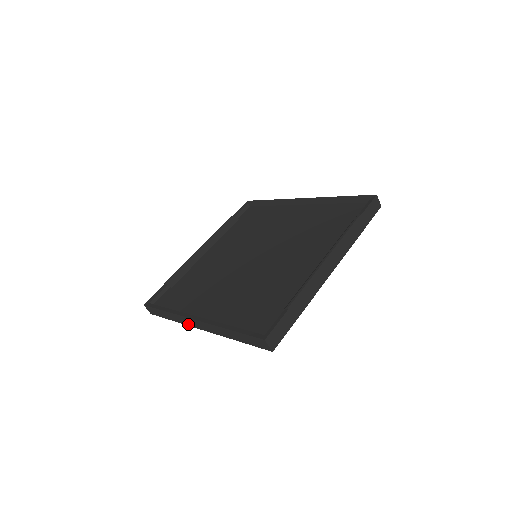
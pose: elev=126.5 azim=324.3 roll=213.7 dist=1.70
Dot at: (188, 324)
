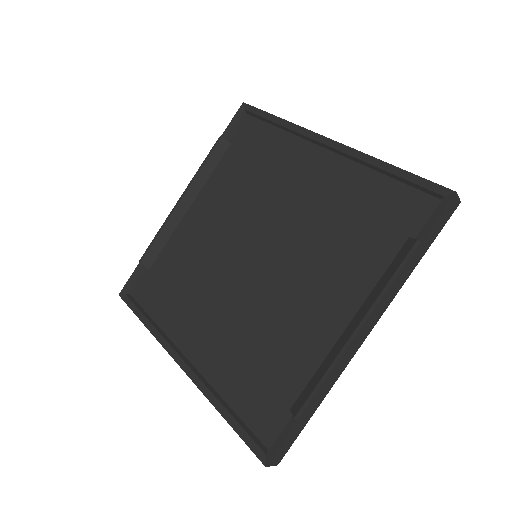
Dot at: occluded
